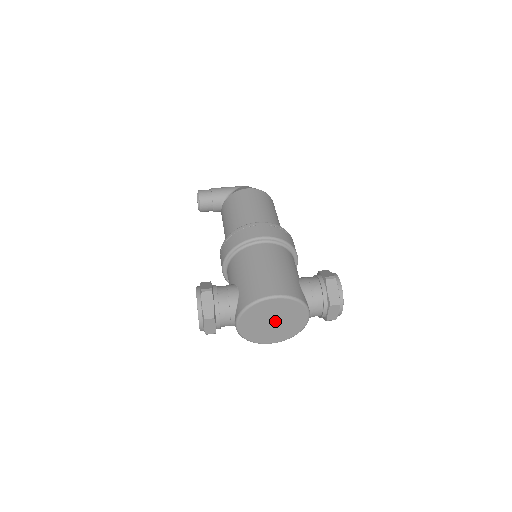
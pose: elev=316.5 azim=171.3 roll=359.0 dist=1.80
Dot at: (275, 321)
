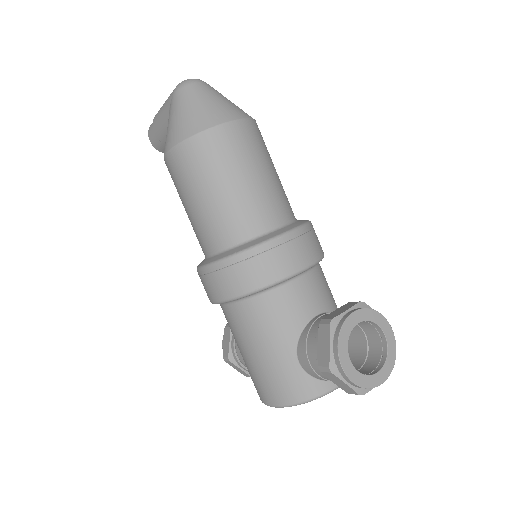
Dot at: occluded
